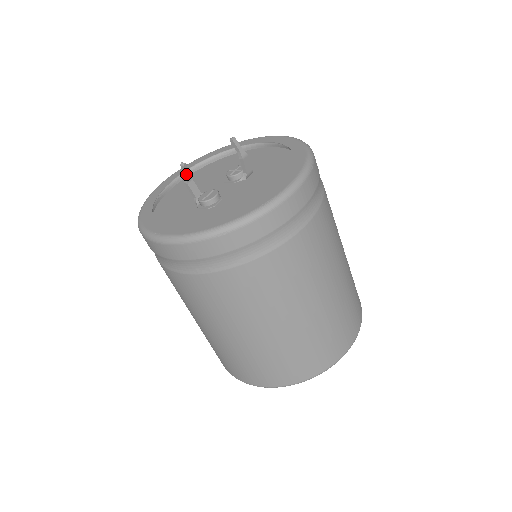
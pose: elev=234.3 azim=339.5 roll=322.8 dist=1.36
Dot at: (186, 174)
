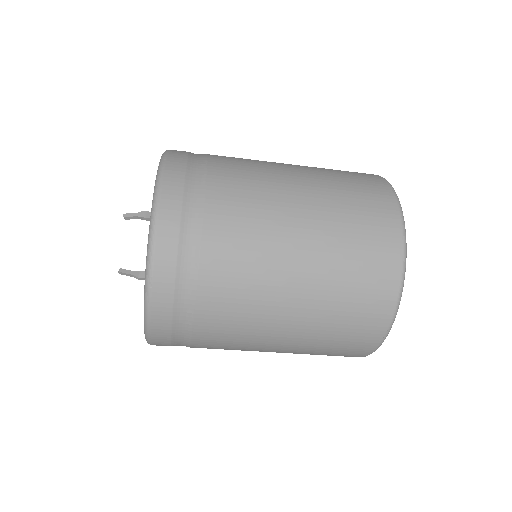
Dot at: (130, 274)
